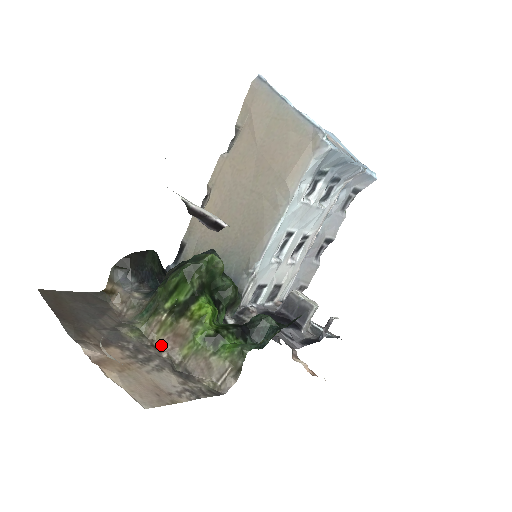
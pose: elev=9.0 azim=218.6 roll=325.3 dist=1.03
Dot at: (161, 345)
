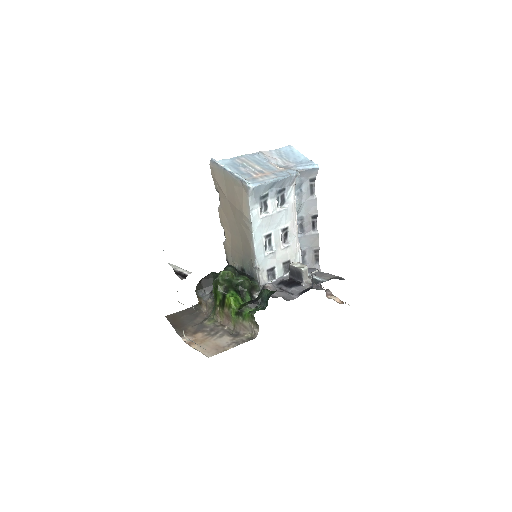
Dot at: (224, 323)
